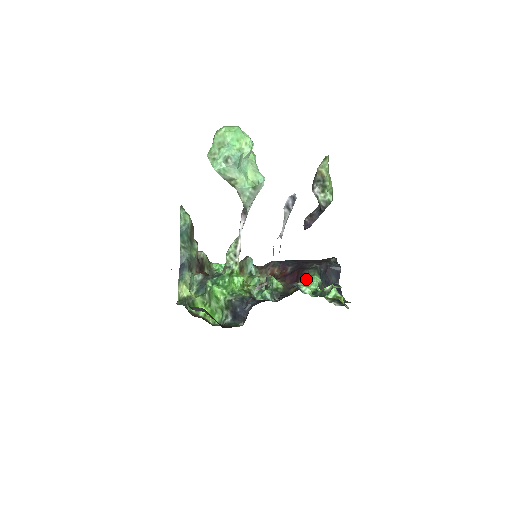
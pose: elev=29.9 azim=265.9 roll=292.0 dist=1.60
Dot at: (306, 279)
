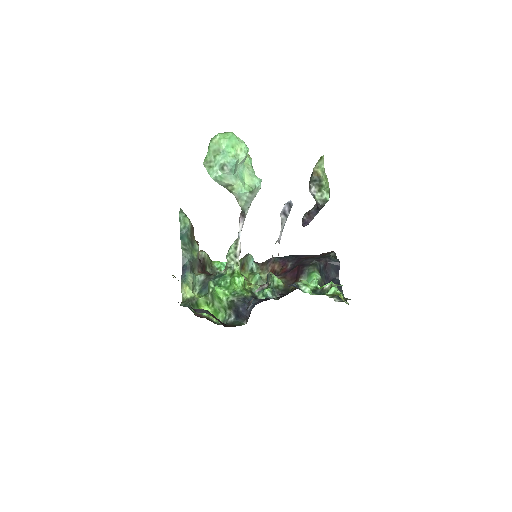
Dot at: (306, 276)
